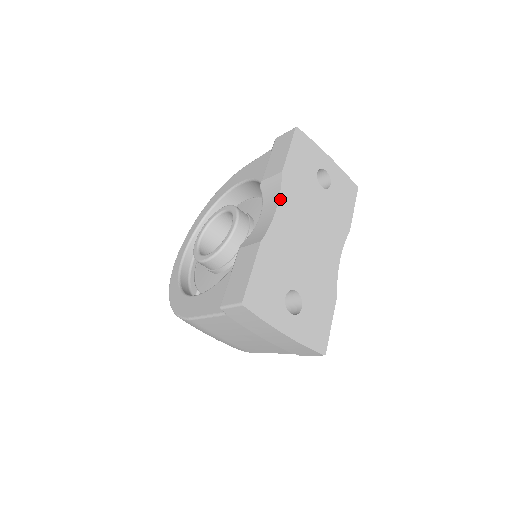
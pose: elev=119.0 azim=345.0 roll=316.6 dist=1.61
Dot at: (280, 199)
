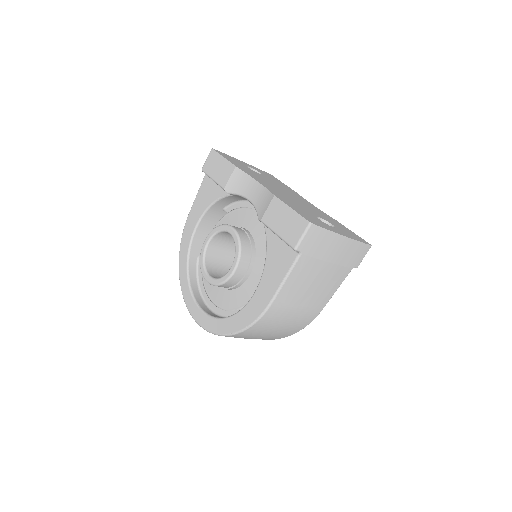
Dot at: (253, 178)
